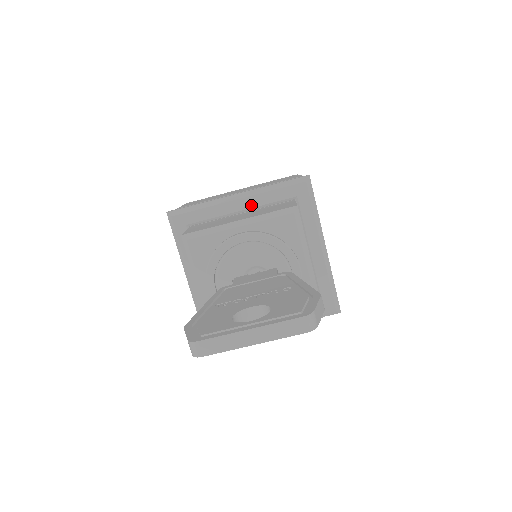
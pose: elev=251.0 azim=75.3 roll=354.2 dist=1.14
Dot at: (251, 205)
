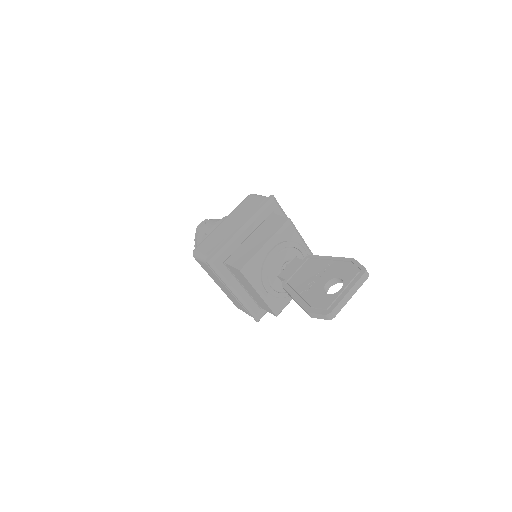
Dot at: (252, 230)
